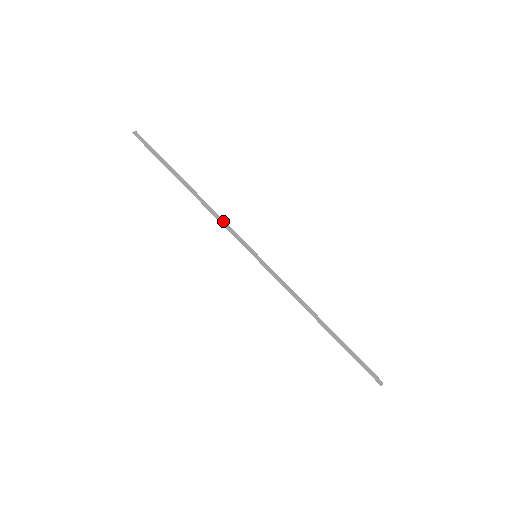
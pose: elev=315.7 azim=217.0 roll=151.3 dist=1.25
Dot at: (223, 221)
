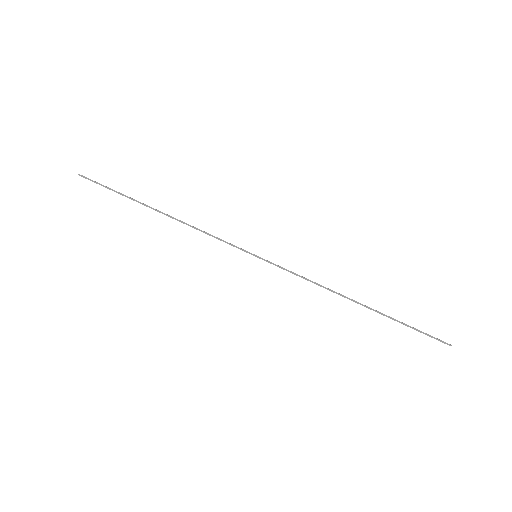
Dot at: occluded
